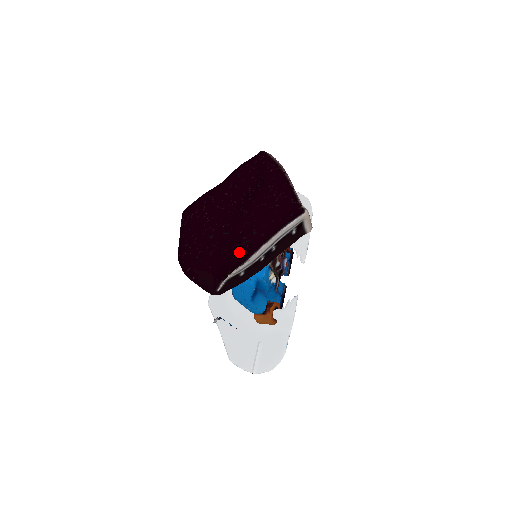
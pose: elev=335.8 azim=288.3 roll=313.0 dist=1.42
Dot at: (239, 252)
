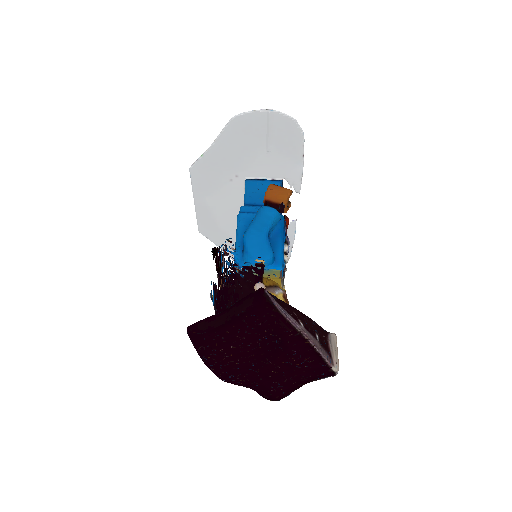
Dot at: (275, 393)
